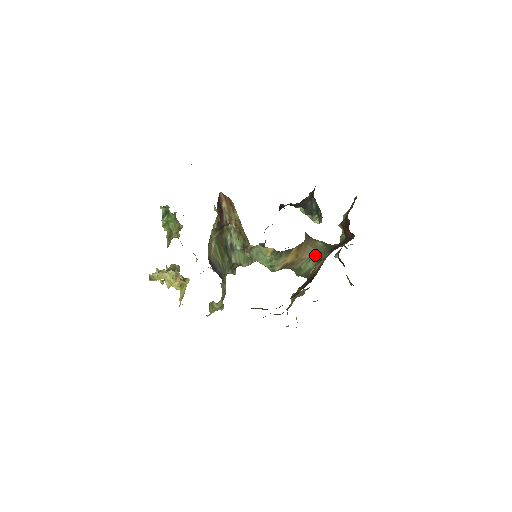
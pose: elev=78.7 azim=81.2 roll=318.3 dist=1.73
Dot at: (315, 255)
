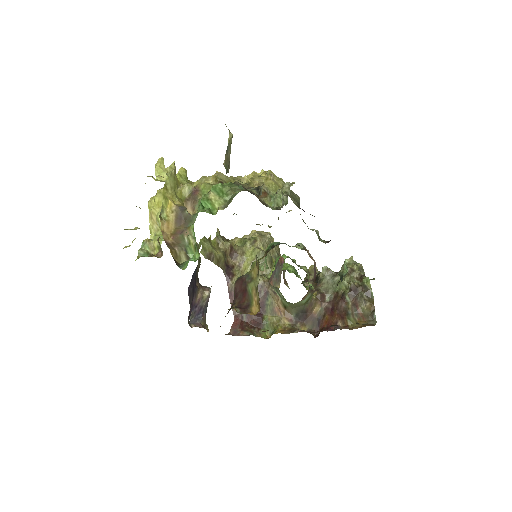
Dot at: (288, 303)
